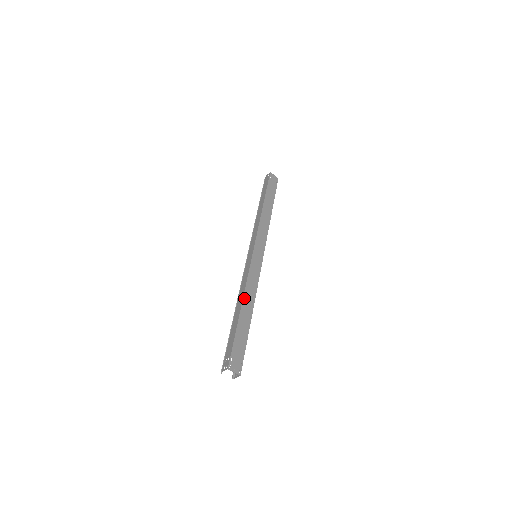
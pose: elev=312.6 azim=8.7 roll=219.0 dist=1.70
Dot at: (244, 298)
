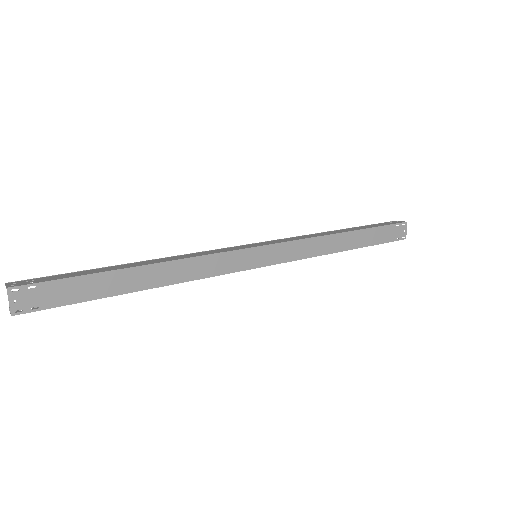
Dot at: (165, 264)
